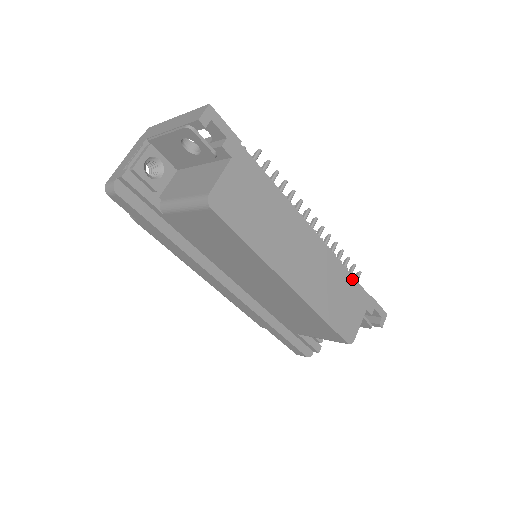
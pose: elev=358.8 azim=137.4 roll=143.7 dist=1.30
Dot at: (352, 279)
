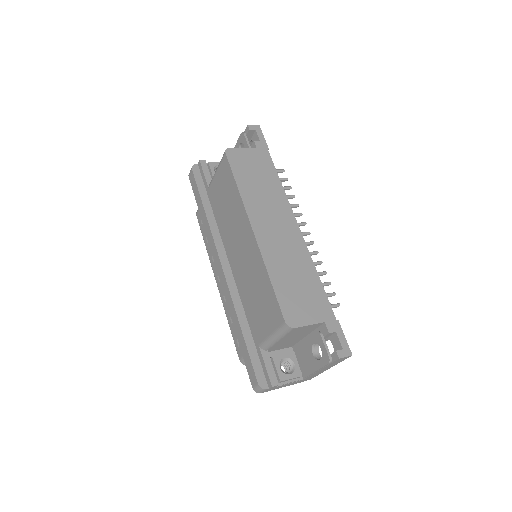
Dot at: (320, 285)
